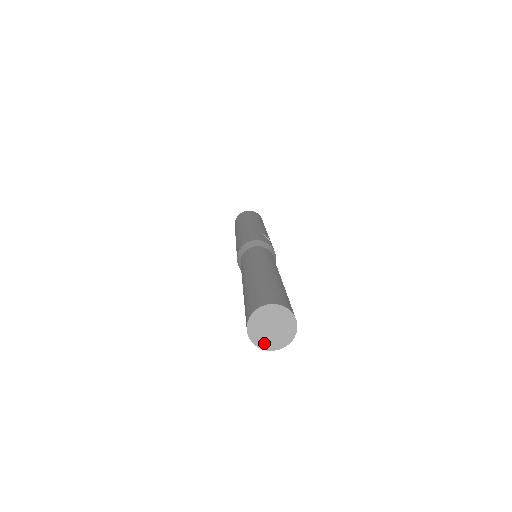
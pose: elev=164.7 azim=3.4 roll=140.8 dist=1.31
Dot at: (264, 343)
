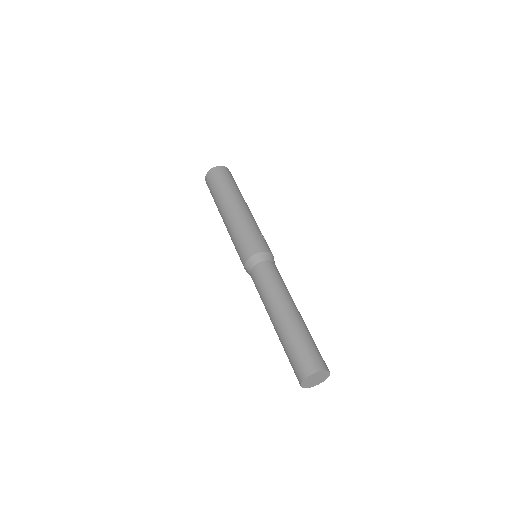
Dot at: (307, 386)
